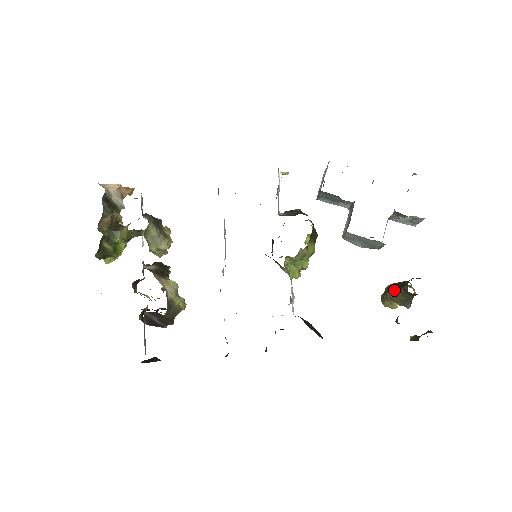
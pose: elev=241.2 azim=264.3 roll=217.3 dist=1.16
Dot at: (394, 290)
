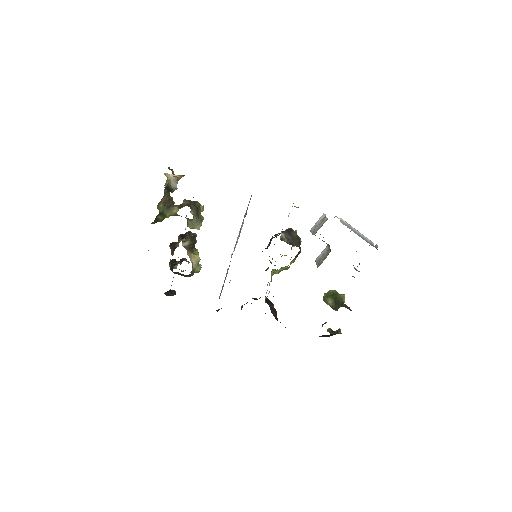
Dot at: (332, 301)
